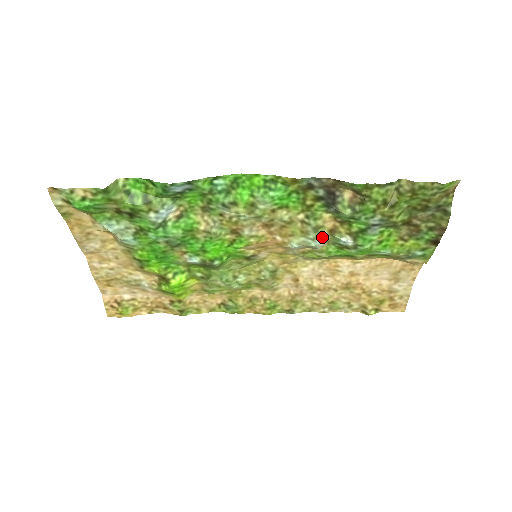
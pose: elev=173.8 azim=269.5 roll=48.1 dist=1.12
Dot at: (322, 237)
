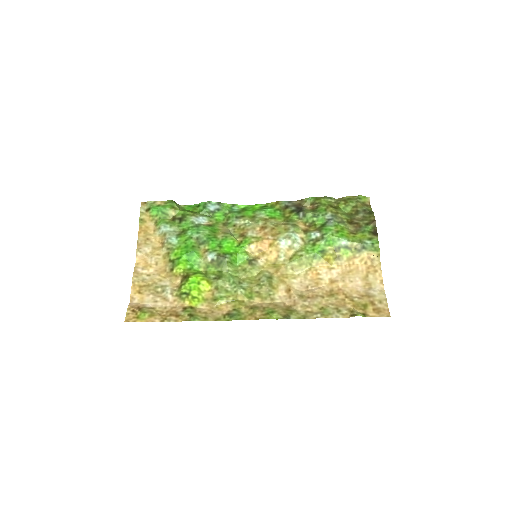
Dot at: (299, 234)
